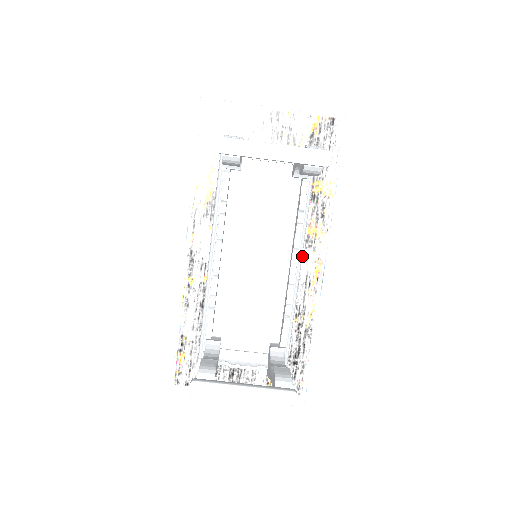
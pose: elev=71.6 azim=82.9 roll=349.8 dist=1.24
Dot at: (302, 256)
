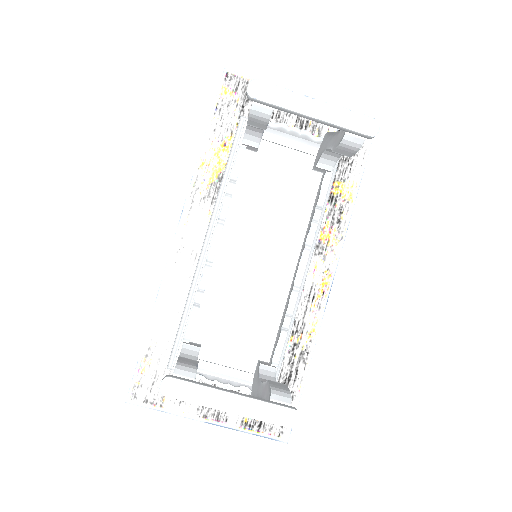
Dot at: occluded
